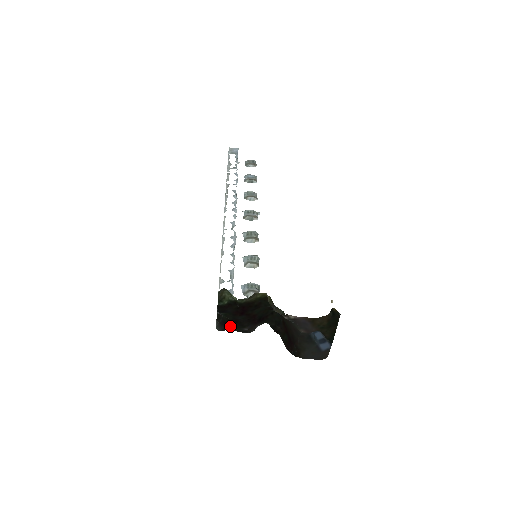
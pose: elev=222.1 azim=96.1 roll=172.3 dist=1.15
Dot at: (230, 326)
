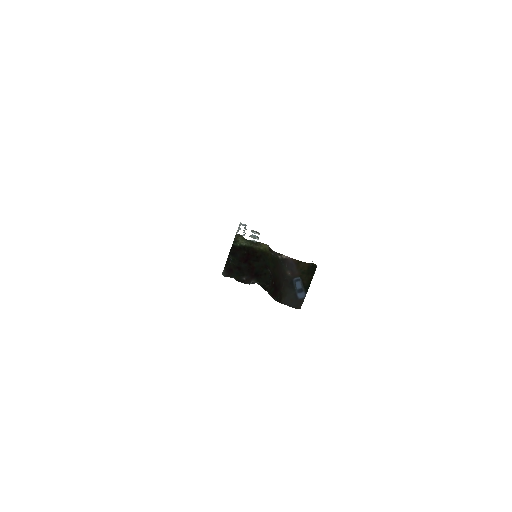
Dot at: (233, 273)
